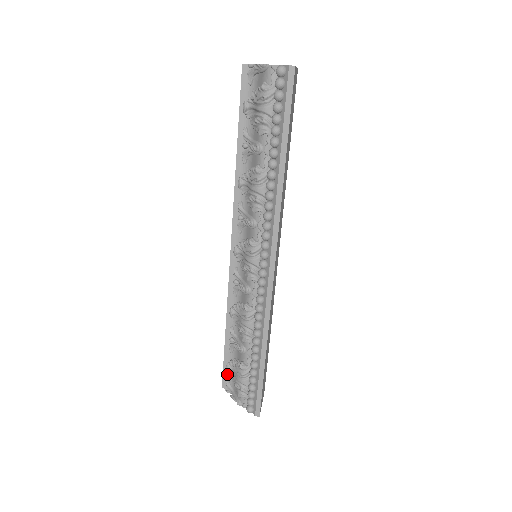
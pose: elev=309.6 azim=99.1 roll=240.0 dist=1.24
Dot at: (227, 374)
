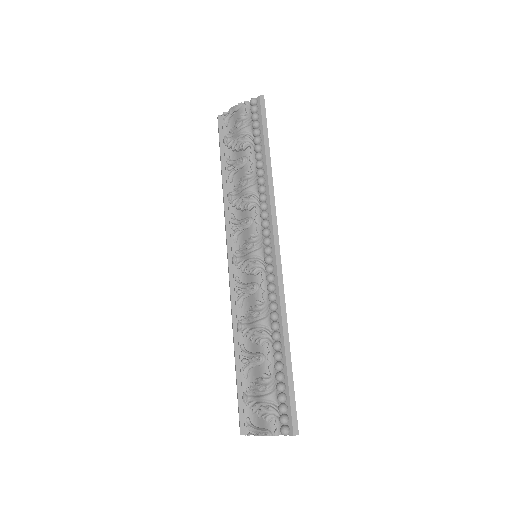
Dot at: (245, 410)
